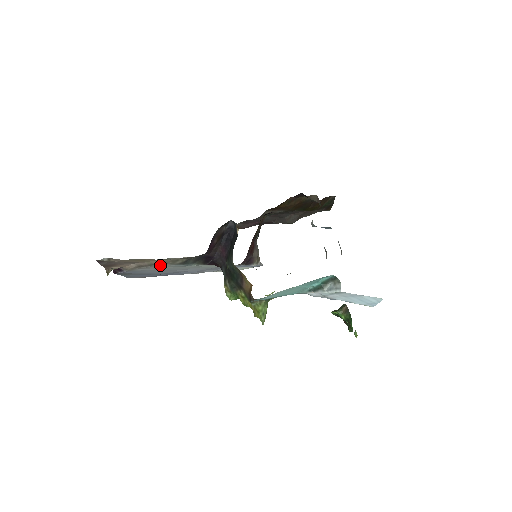
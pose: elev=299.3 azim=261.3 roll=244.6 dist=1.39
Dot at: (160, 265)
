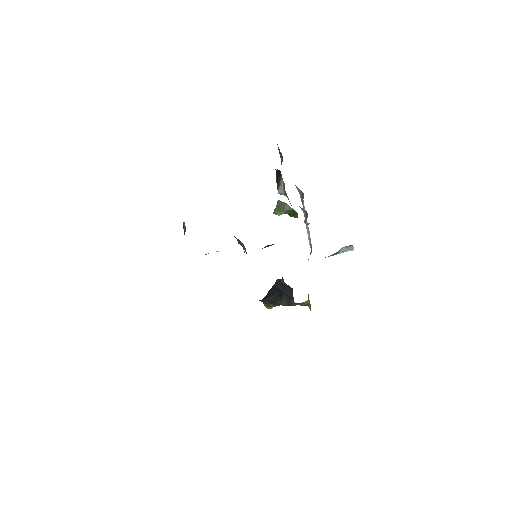
Dot at: occluded
